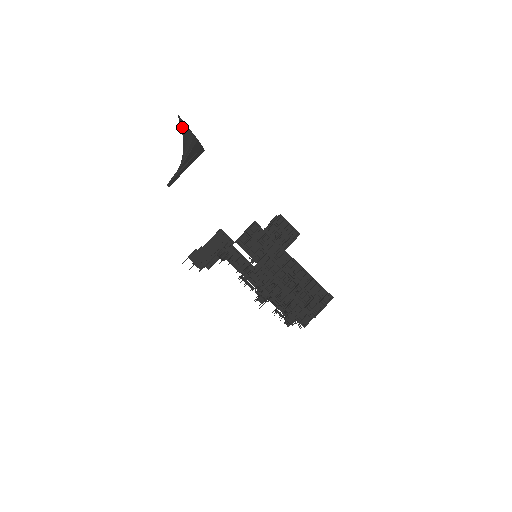
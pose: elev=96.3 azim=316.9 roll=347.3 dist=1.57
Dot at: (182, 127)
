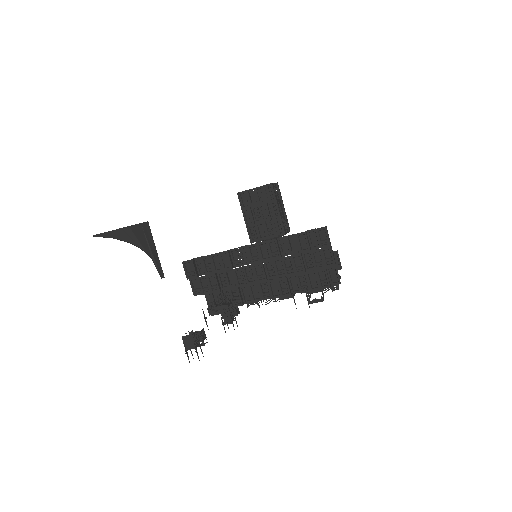
Dot at: (106, 237)
